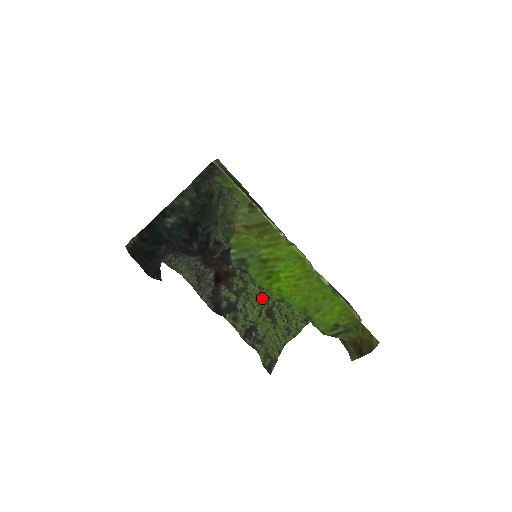
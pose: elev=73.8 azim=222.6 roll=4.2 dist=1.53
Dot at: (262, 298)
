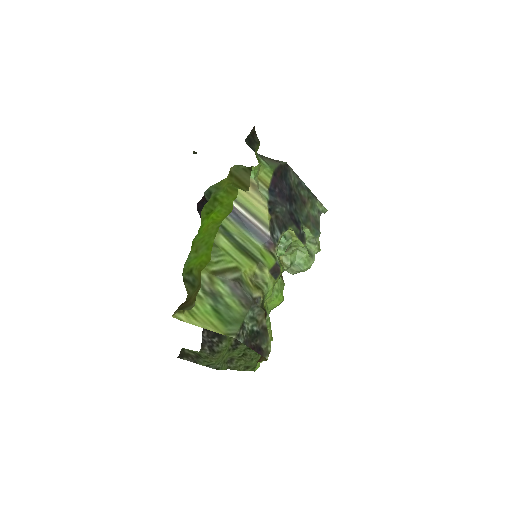
Dot at: occluded
